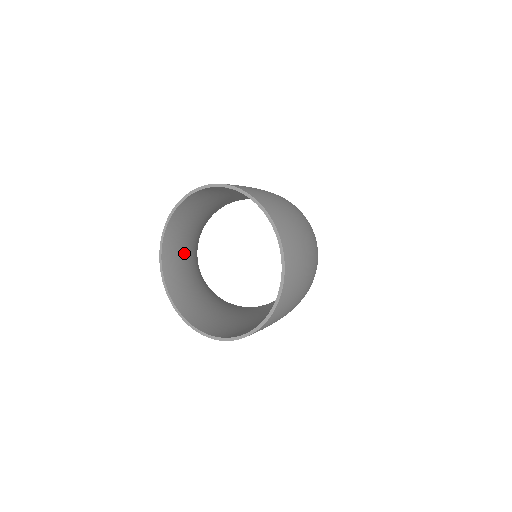
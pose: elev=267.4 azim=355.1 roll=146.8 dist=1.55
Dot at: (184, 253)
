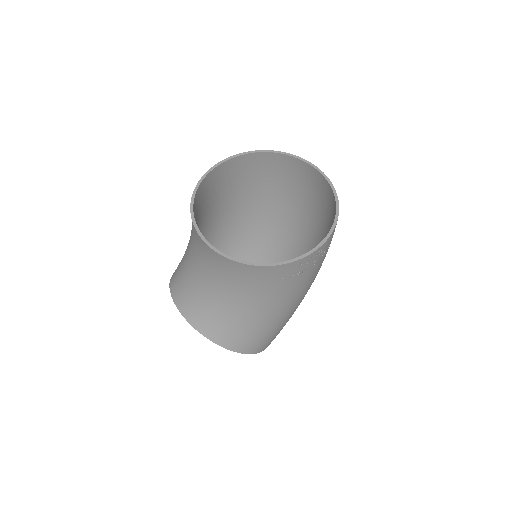
Dot at: occluded
